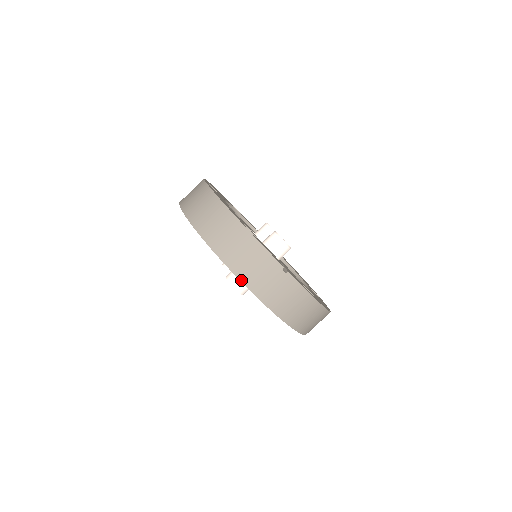
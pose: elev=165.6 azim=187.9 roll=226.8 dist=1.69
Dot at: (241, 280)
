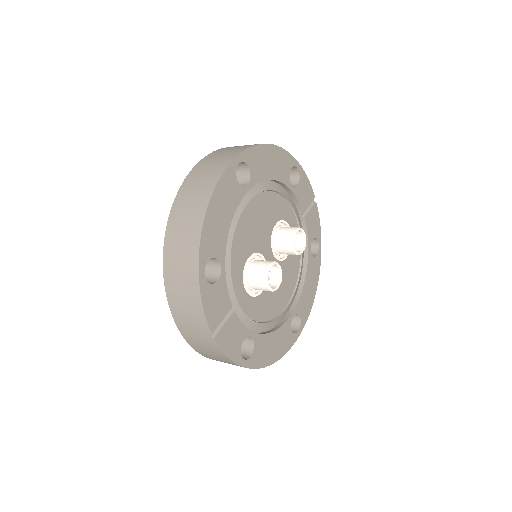
Dot at: (170, 308)
